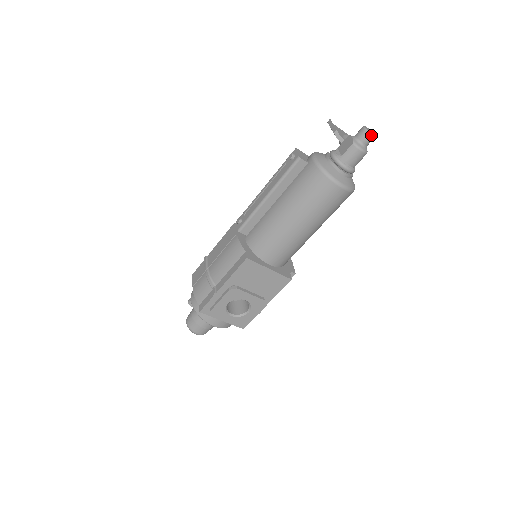
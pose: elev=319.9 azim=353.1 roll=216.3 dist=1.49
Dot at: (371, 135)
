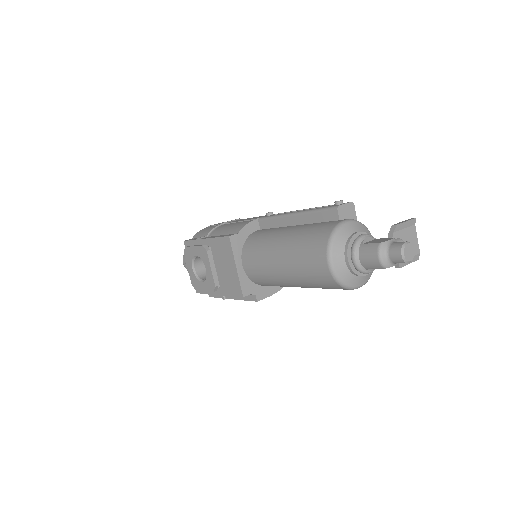
Dot at: (401, 254)
